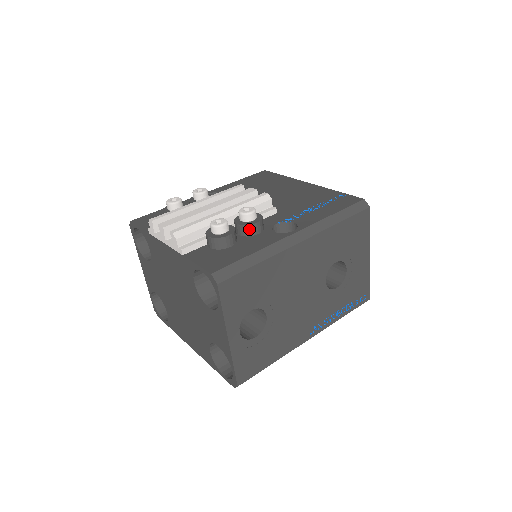
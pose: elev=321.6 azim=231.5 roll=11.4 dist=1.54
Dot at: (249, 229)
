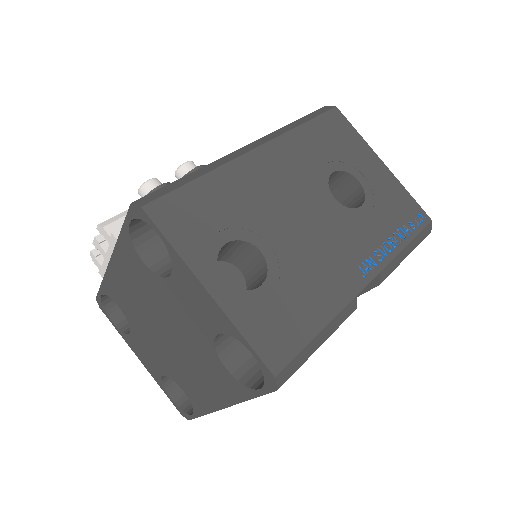
Dot at: occluded
